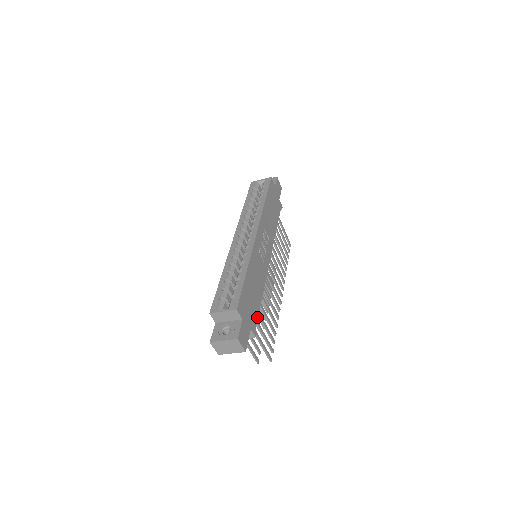
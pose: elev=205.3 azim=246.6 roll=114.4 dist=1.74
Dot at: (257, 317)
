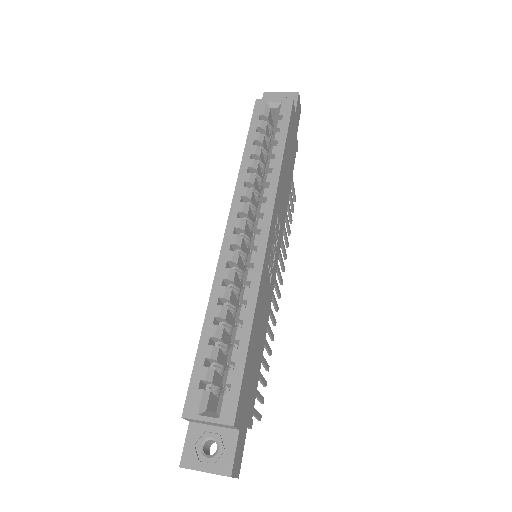
Dot at: (256, 391)
